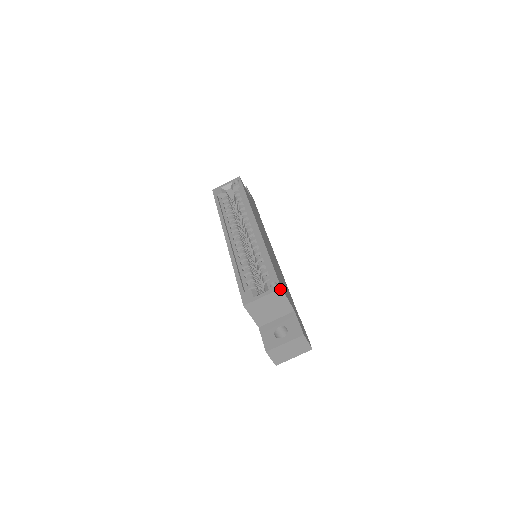
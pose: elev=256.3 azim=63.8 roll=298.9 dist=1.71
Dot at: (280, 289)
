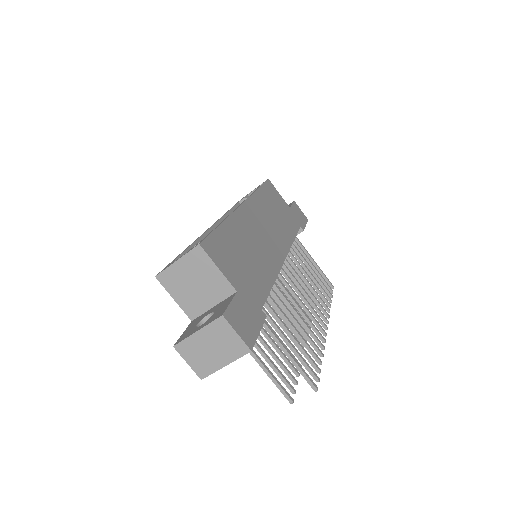
Dot at: (198, 246)
